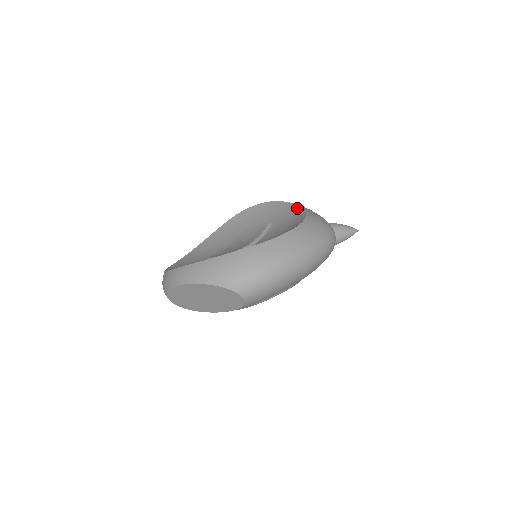
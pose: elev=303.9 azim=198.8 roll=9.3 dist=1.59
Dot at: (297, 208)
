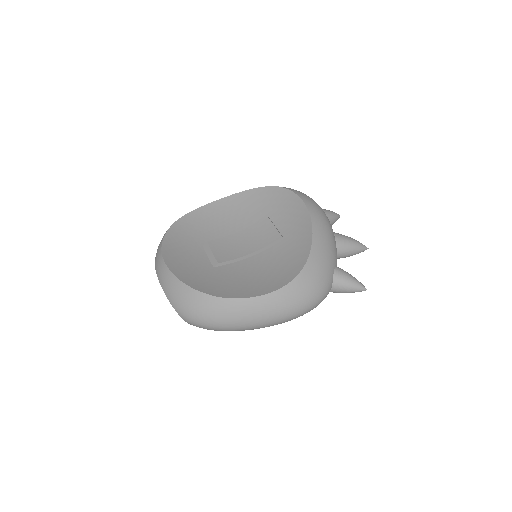
Dot at: (308, 248)
